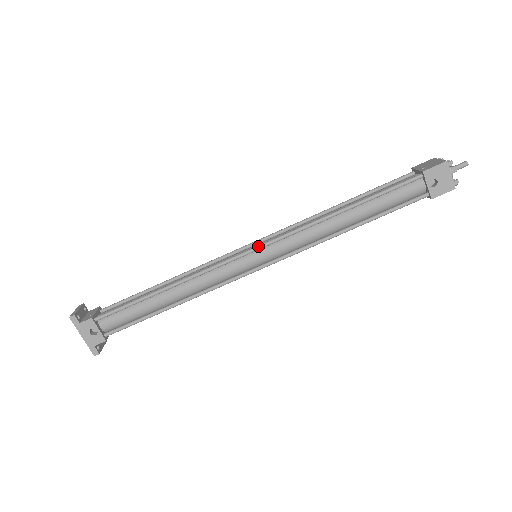
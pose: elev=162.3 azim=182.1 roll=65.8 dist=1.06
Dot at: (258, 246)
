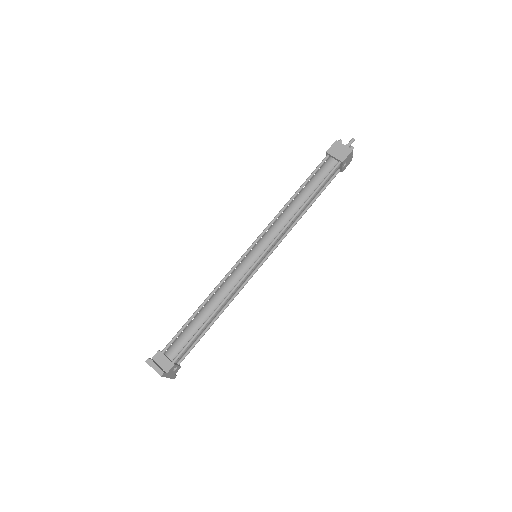
Dot at: (264, 254)
